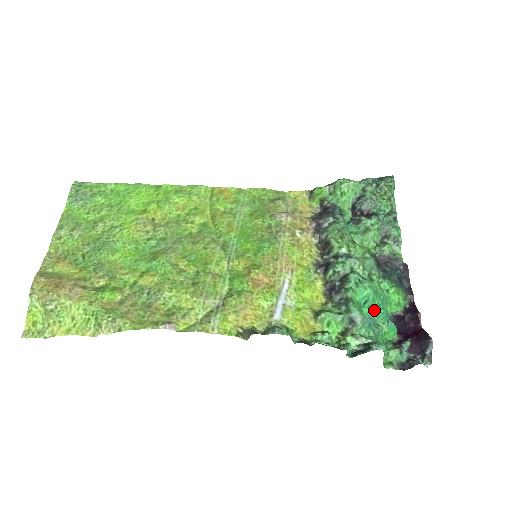
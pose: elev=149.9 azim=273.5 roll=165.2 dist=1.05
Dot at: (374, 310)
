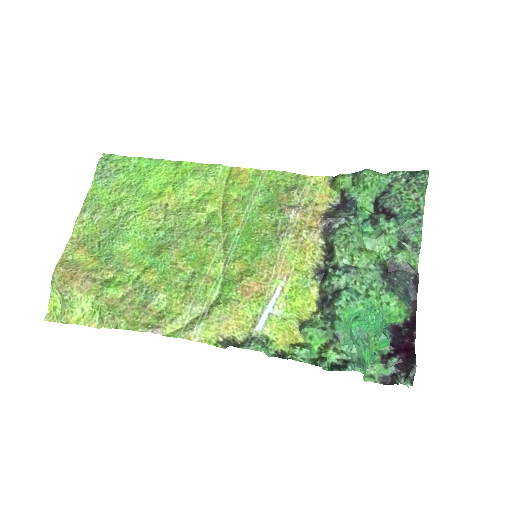
Dot at: (366, 324)
